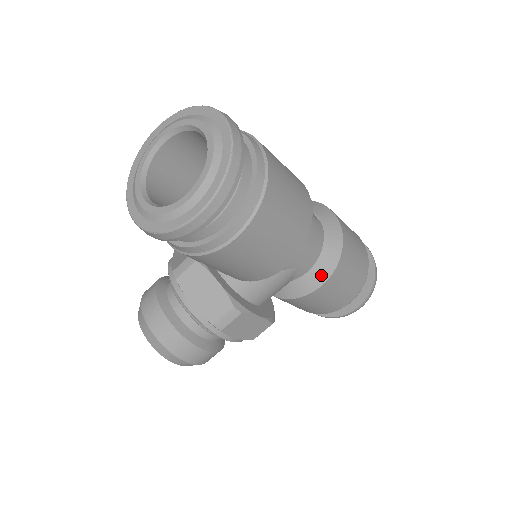
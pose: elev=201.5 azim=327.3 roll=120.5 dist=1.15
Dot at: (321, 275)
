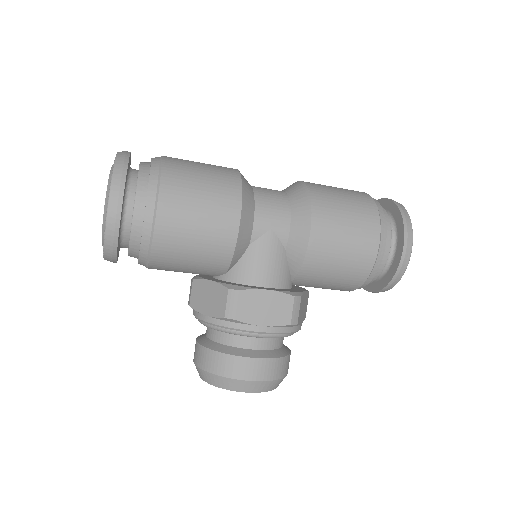
Dot at: (303, 224)
